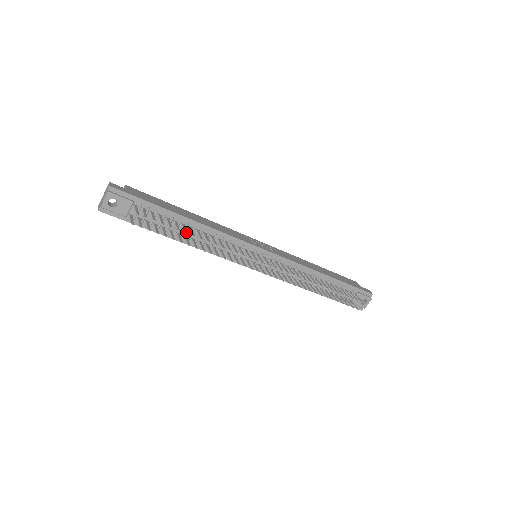
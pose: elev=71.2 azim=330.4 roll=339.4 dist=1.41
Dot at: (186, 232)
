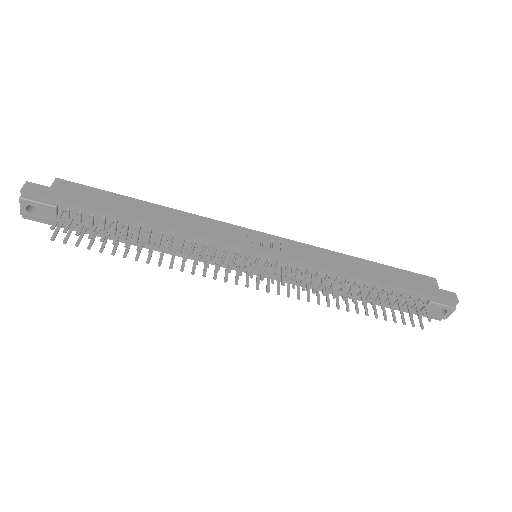
Dot at: (126, 245)
